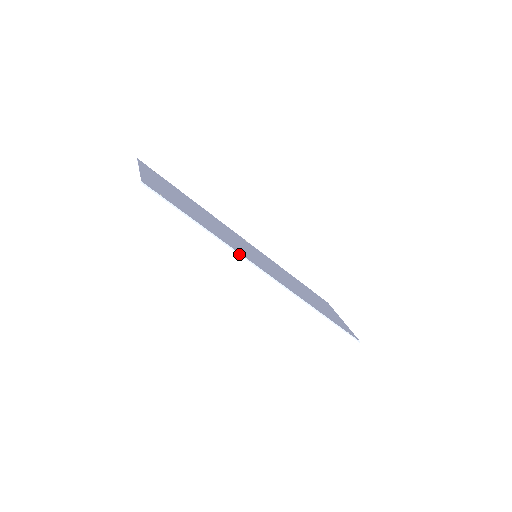
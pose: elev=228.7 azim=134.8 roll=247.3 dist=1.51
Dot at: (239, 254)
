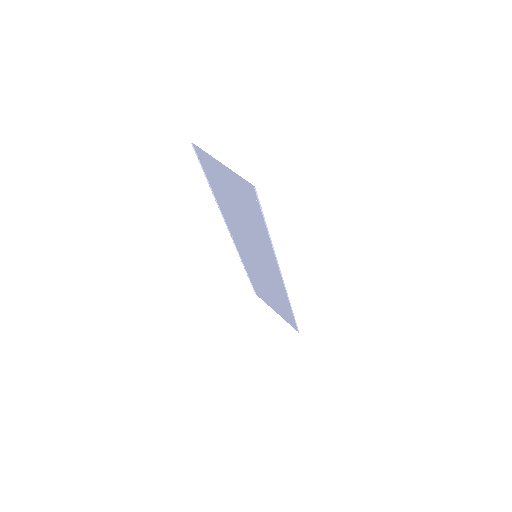
Dot at: (276, 259)
